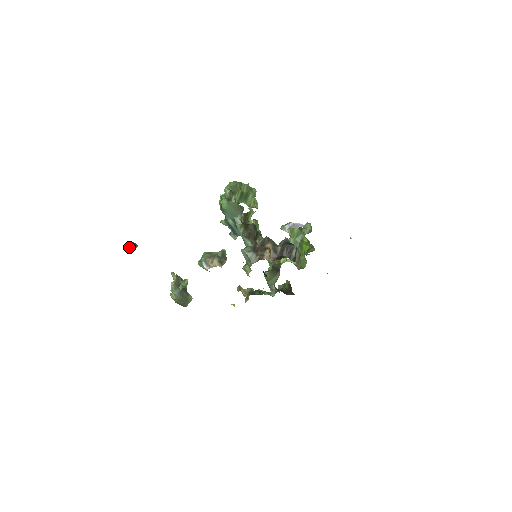
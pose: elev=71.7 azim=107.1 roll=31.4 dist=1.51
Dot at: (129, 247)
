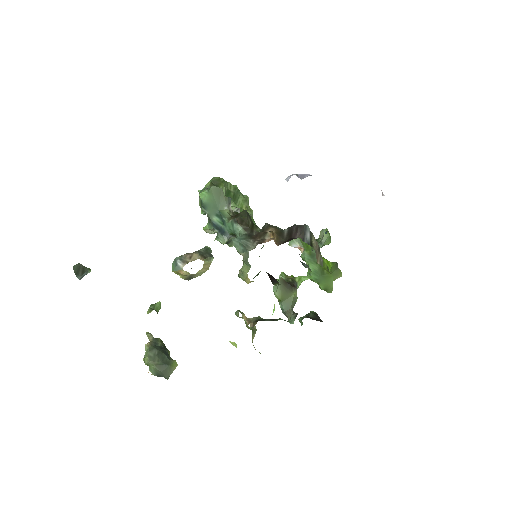
Dot at: (77, 269)
